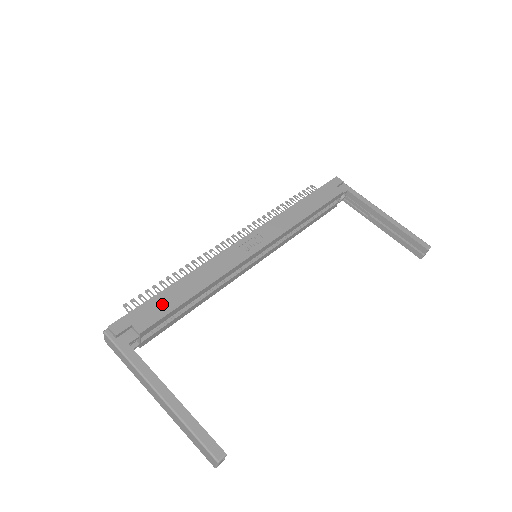
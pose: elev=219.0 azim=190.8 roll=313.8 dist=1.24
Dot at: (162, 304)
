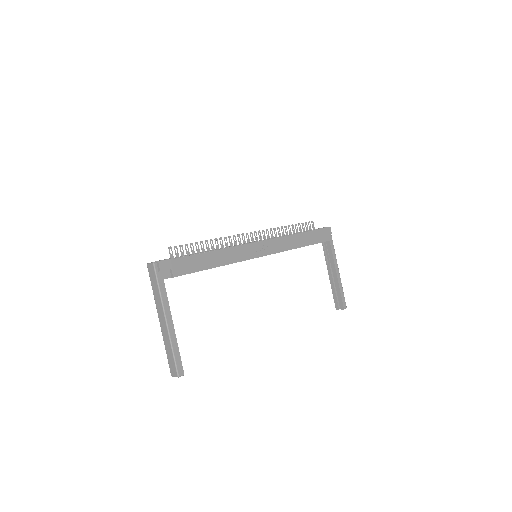
Dot at: (194, 264)
